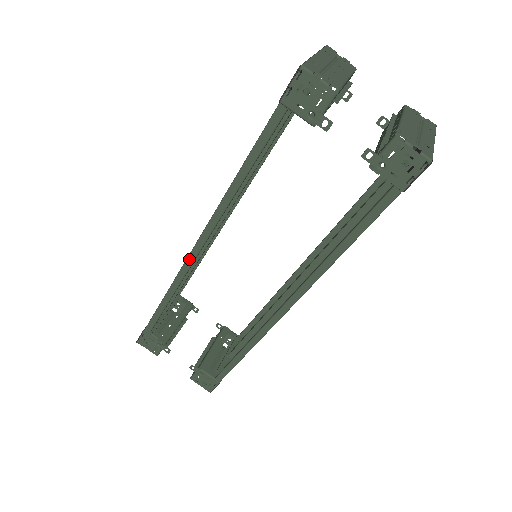
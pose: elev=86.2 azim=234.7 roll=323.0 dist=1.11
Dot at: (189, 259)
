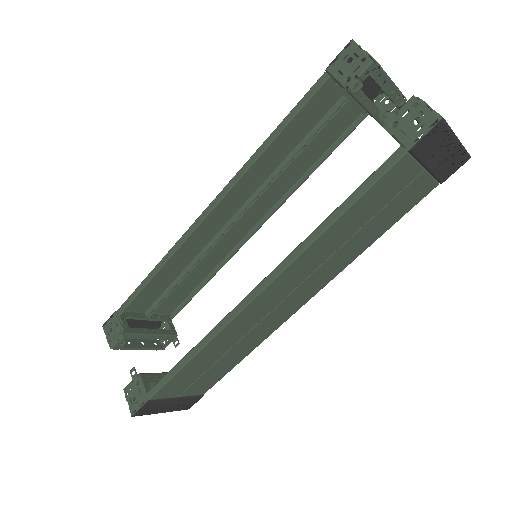
Dot at: (194, 224)
